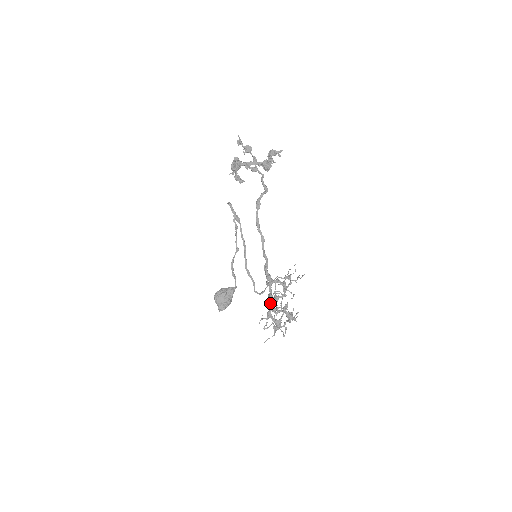
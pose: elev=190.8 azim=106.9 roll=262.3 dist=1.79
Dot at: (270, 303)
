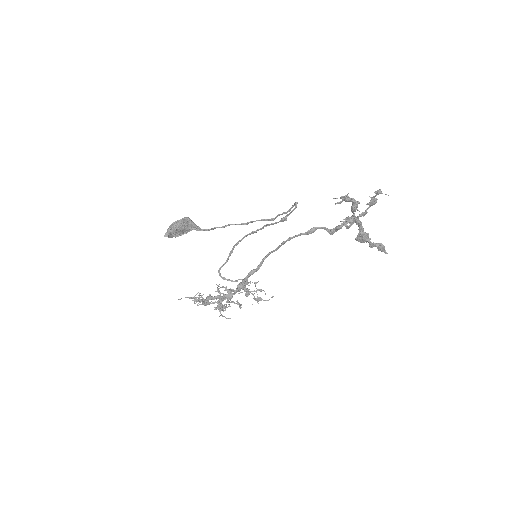
Dot at: (223, 298)
